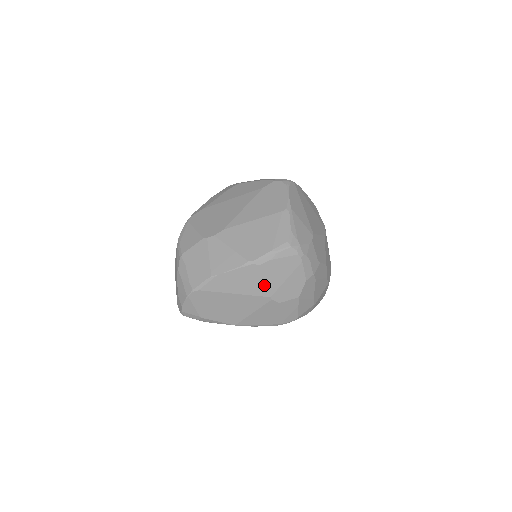
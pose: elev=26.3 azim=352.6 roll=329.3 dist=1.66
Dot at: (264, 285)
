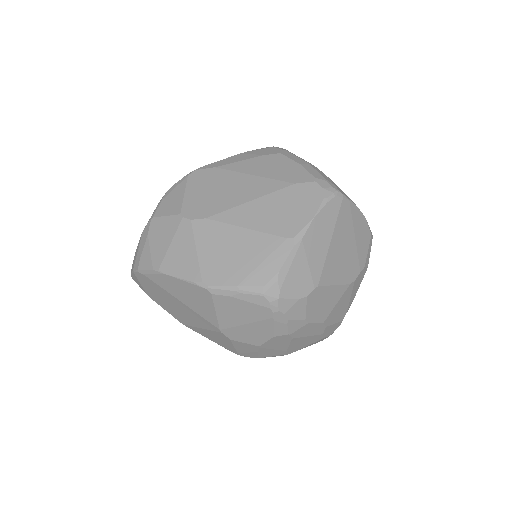
Dot at: (215, 315)
